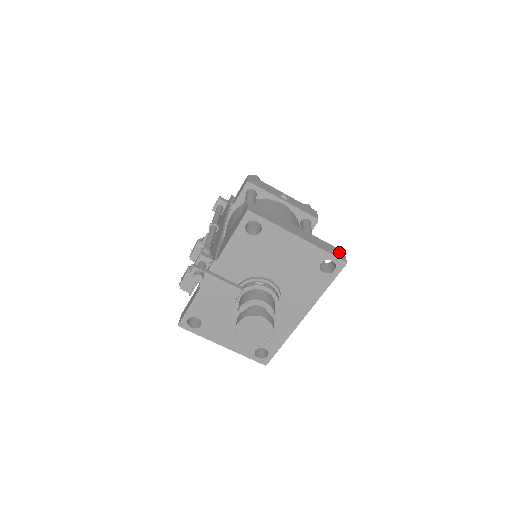
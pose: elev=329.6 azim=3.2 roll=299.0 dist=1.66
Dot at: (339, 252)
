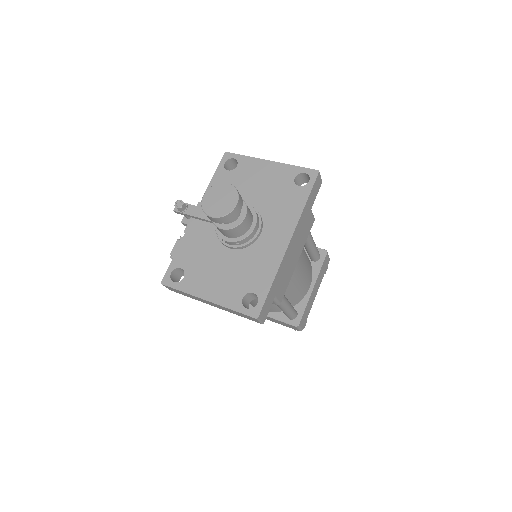
Dot at: occluded
